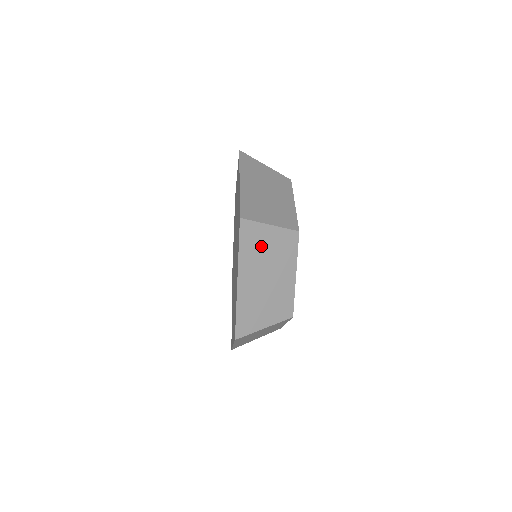
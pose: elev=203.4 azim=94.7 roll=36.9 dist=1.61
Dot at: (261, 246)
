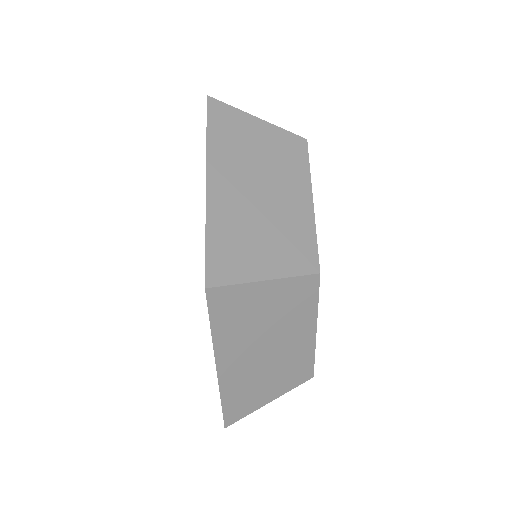
Dot at: (245, 142)
